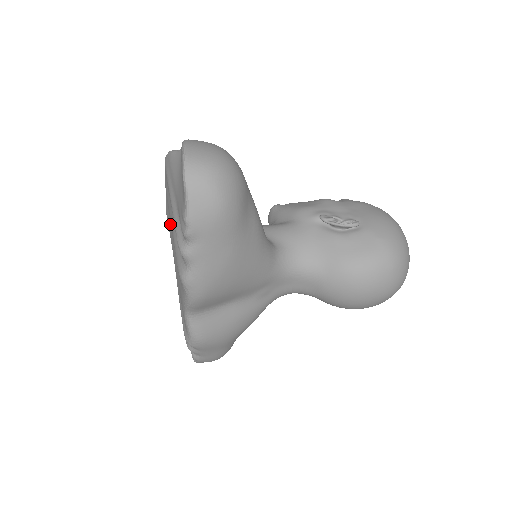
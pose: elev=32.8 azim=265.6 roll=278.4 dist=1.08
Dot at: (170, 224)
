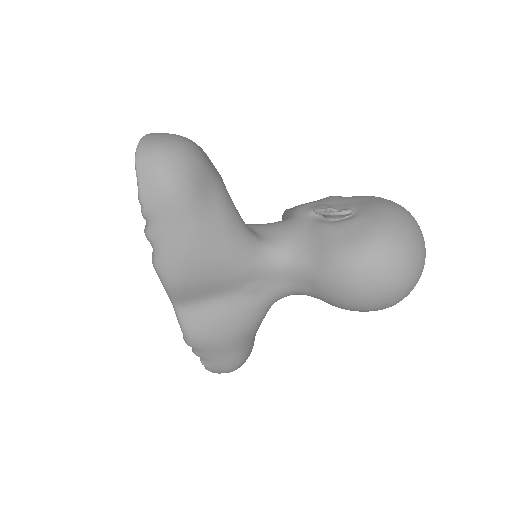
Dot at: occluded
